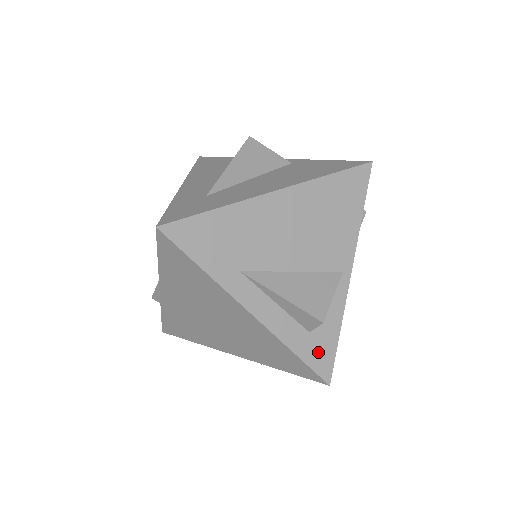
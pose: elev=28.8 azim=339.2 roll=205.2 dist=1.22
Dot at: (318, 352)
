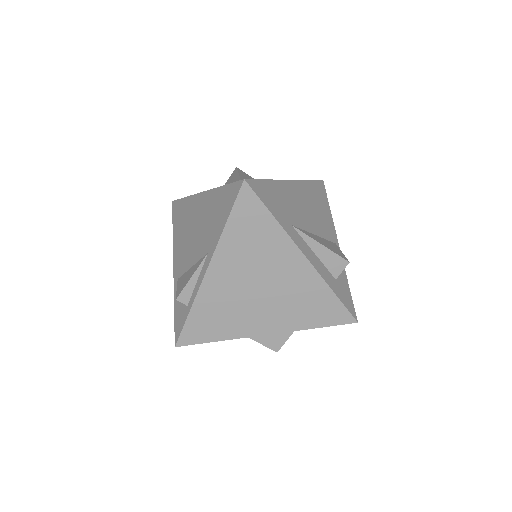
Dot at: (344, 295)
